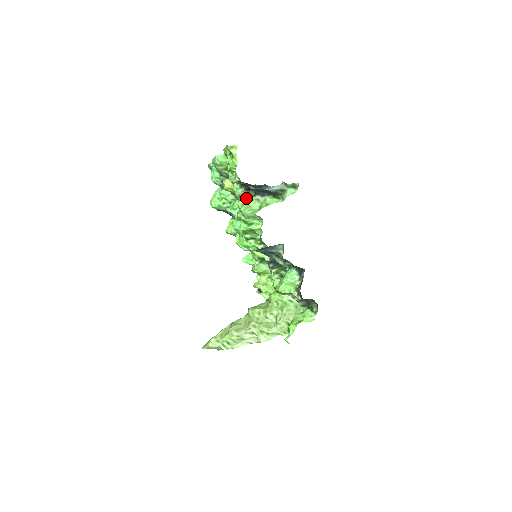
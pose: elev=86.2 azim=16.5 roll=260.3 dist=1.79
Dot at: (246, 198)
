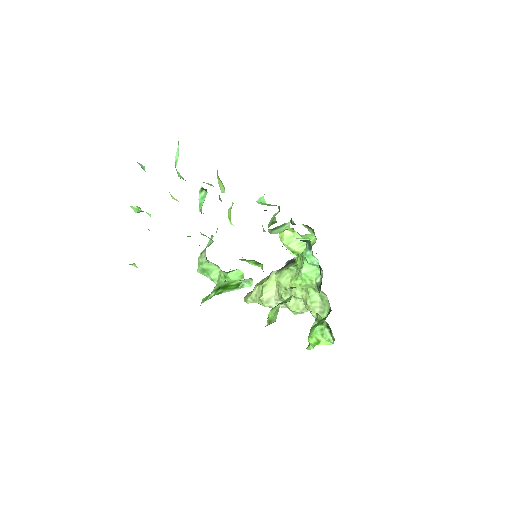
Dot at: occluded
